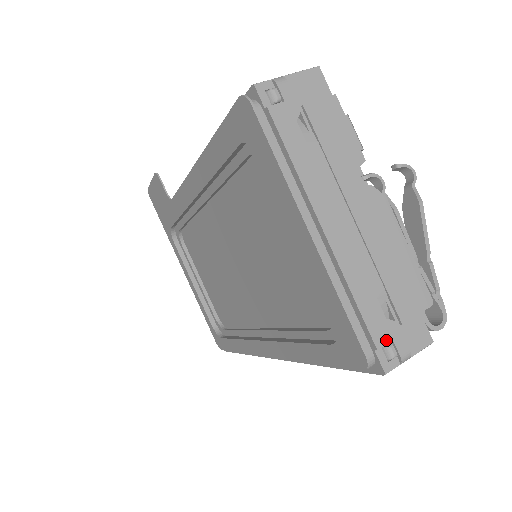
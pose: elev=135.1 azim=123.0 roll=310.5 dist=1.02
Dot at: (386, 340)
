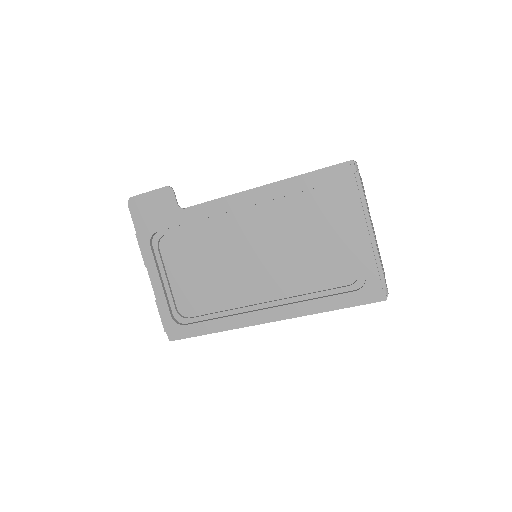
Dot at: (386, 285)
